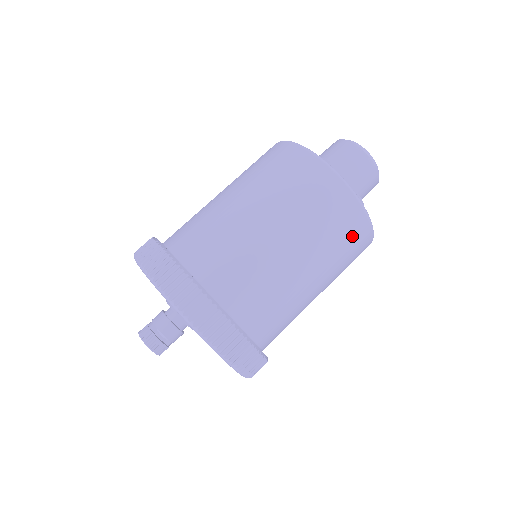
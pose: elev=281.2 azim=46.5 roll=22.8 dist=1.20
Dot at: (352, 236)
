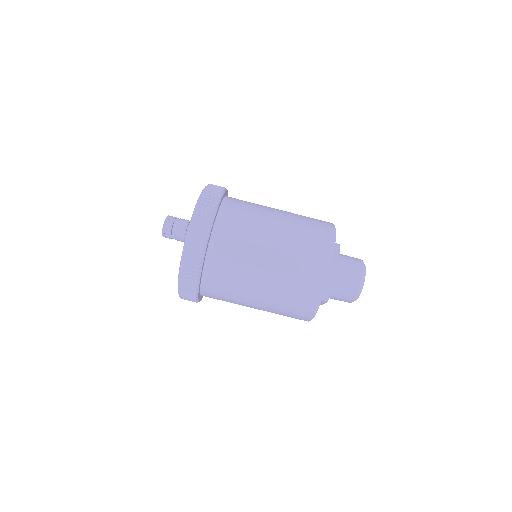
Dot at: (299, 306)
